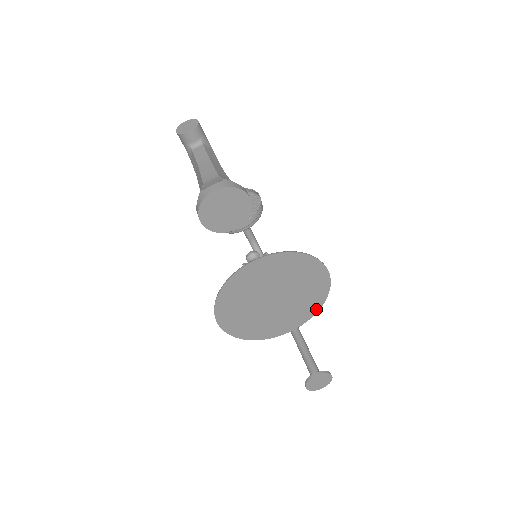
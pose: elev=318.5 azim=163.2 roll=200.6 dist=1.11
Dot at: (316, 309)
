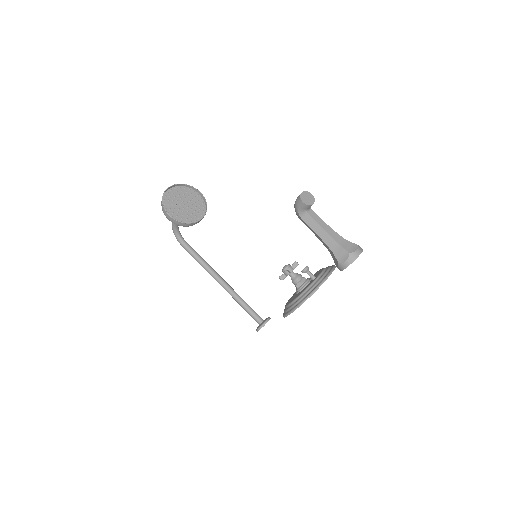
Dot at: occluded
